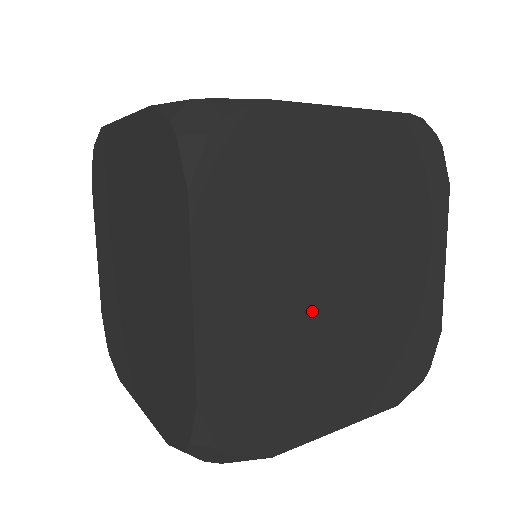
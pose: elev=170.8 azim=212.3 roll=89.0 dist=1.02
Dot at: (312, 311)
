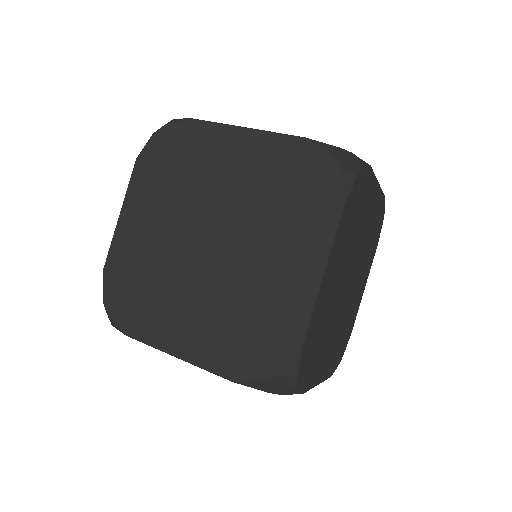
Dot at: (345, 308)
